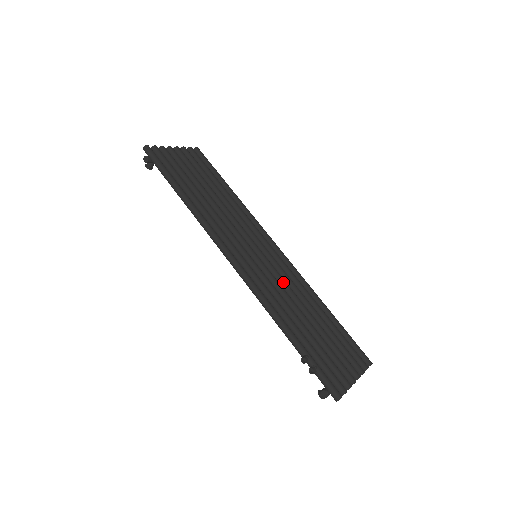
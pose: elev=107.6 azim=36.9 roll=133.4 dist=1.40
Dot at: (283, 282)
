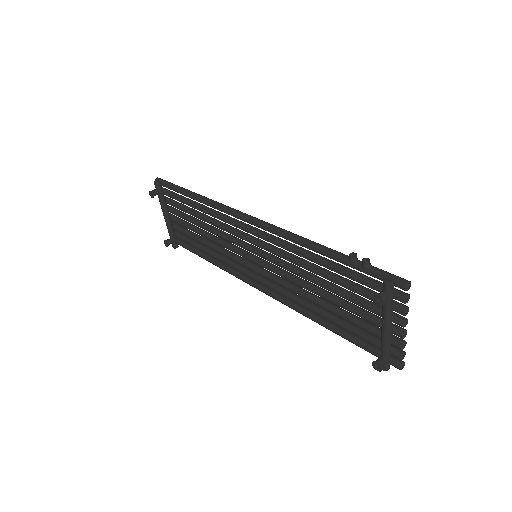
Dot at: (289, 272)
